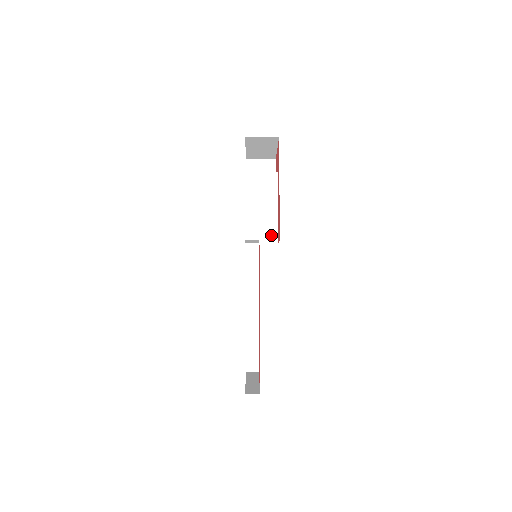
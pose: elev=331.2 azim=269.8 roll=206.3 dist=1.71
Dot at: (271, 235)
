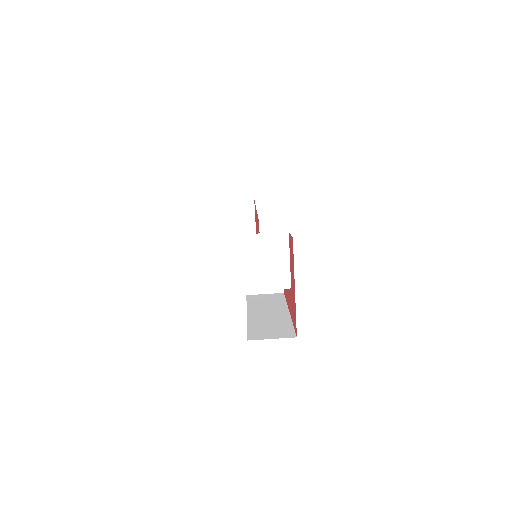
Dot at: occluded
